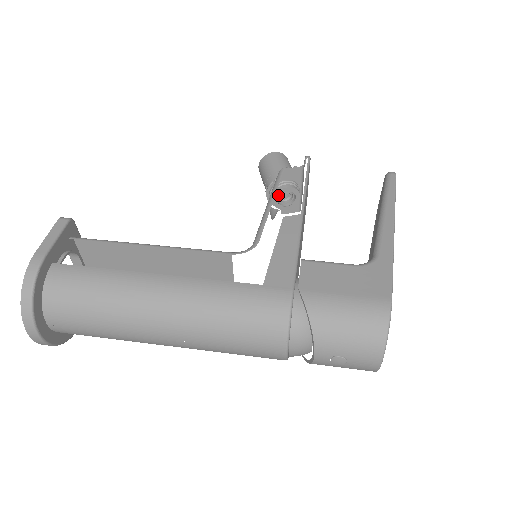
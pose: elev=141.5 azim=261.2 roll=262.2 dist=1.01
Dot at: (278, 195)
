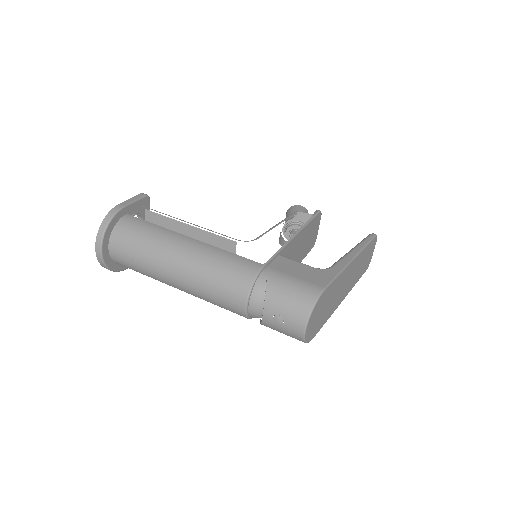
Dot at: (290, 229)
